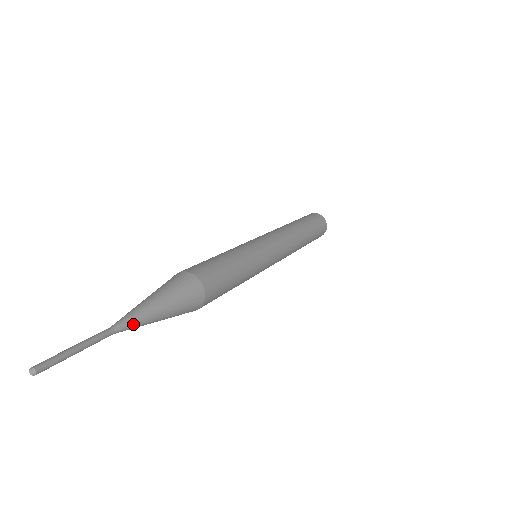
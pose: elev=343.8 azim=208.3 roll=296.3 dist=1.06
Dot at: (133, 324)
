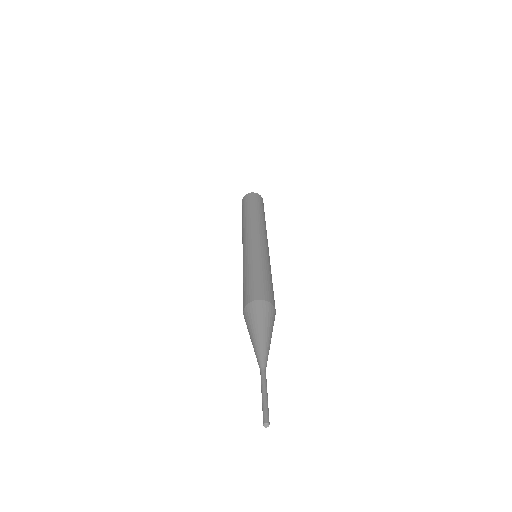
Dot at: (266, 356)
